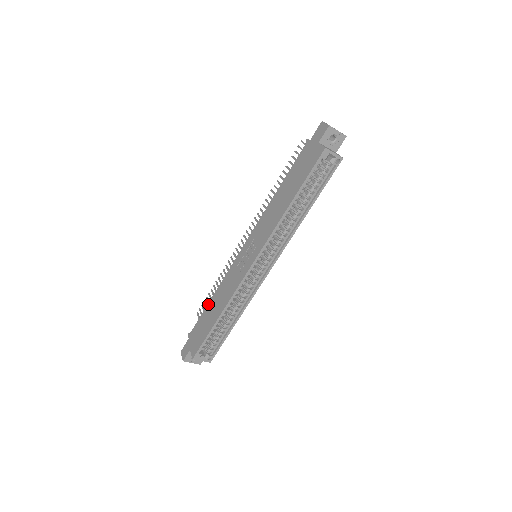
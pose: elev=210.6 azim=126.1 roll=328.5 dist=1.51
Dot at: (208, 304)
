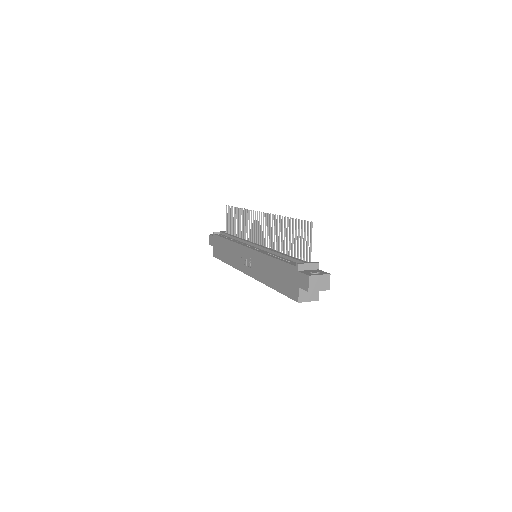
Dot at: (224, 239)
